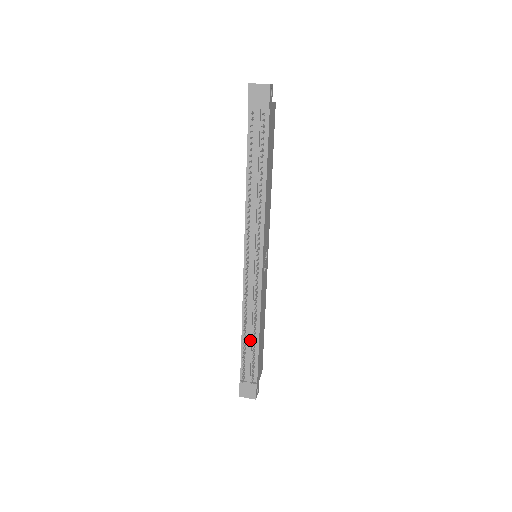
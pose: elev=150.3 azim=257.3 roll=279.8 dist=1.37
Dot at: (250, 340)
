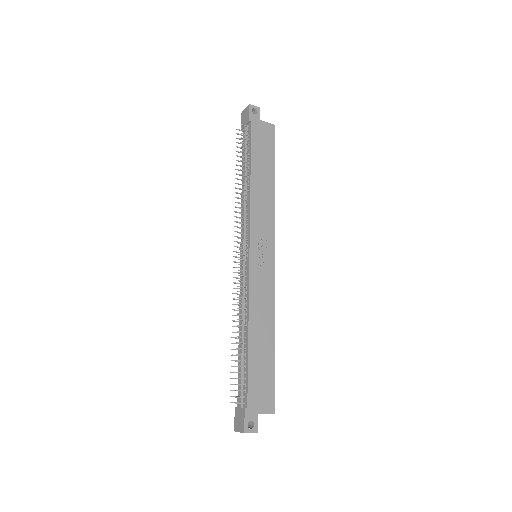
Dot at: (241, 346)
